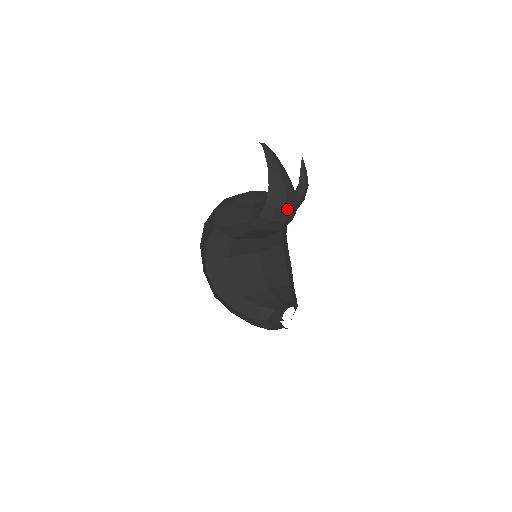
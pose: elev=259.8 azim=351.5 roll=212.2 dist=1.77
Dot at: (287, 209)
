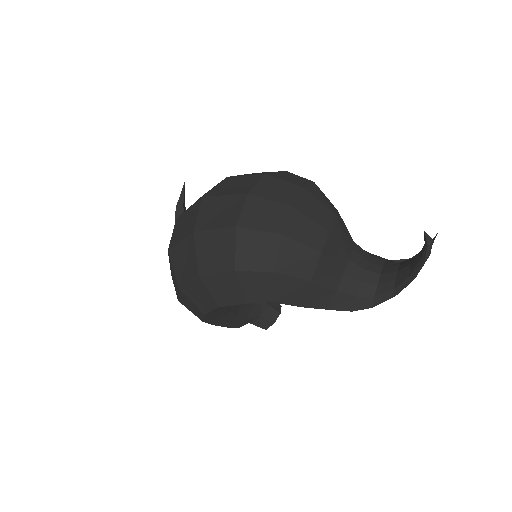
Dot at: occluded
